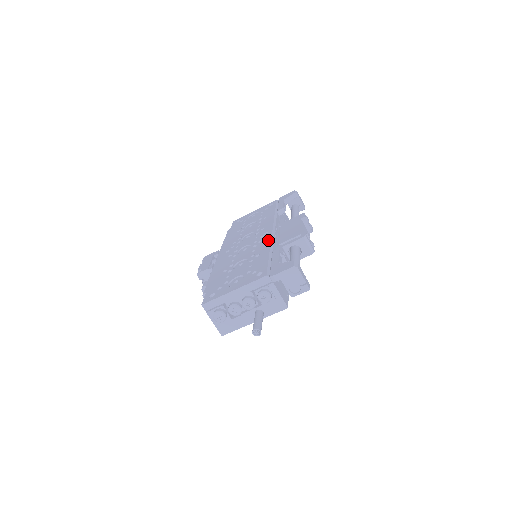
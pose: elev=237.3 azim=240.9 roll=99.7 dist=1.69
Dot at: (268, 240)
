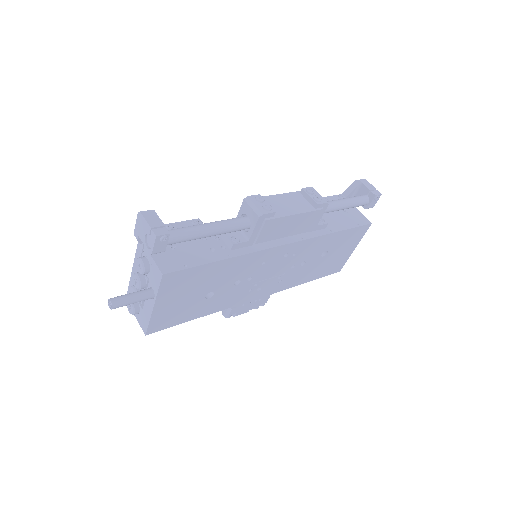
Dot at: occluded
